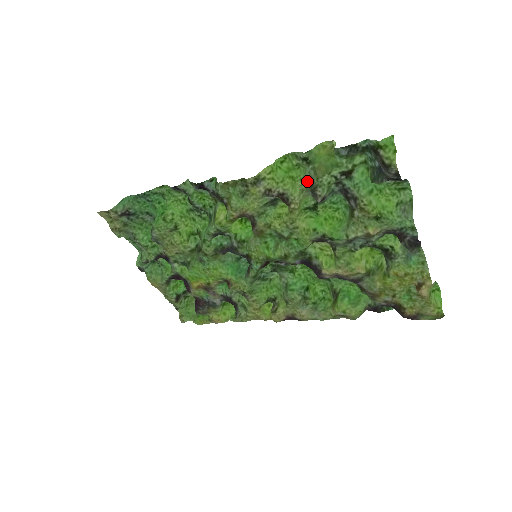
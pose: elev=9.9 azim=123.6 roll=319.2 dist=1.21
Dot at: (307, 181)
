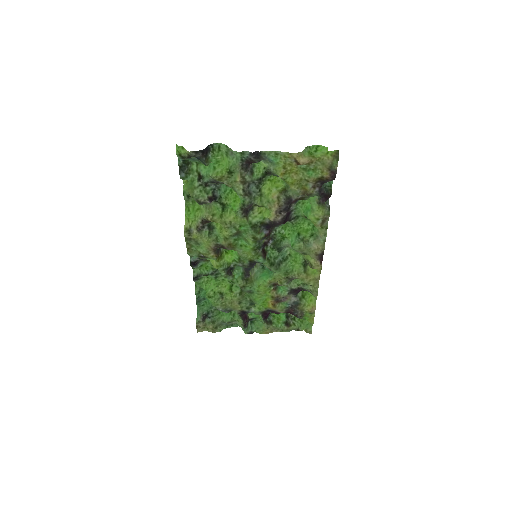
Dot at: occluded
